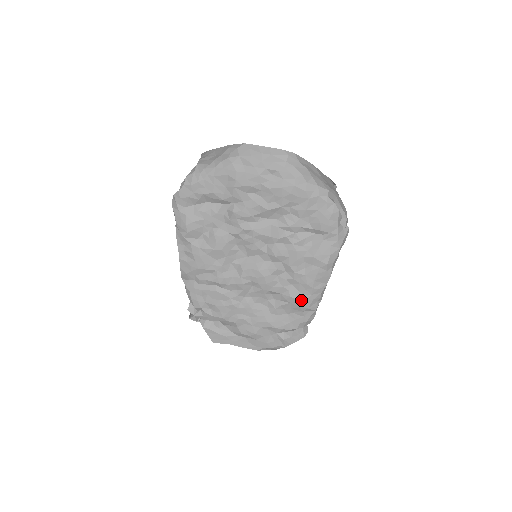
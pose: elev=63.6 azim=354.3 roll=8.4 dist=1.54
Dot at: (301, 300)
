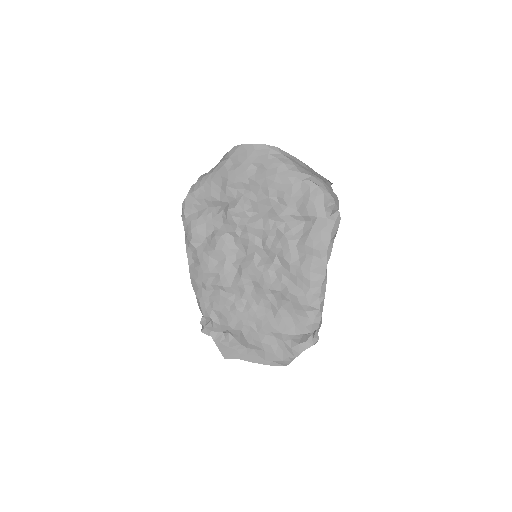
Dot at: (300, 295)
